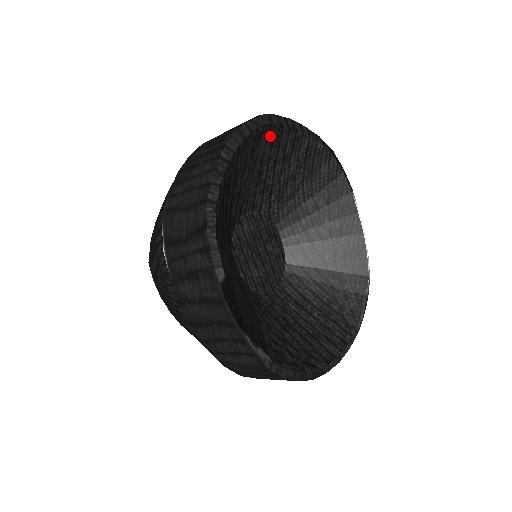
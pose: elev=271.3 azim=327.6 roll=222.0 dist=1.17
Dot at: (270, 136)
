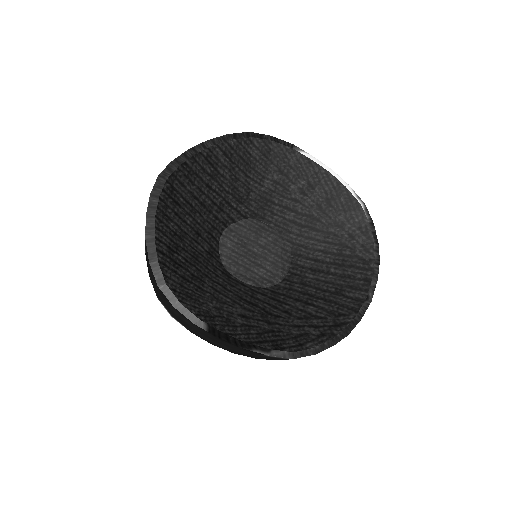
Dot at: (181, 179)
